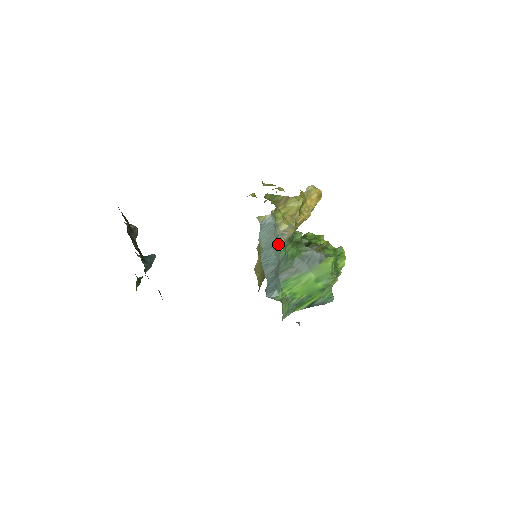
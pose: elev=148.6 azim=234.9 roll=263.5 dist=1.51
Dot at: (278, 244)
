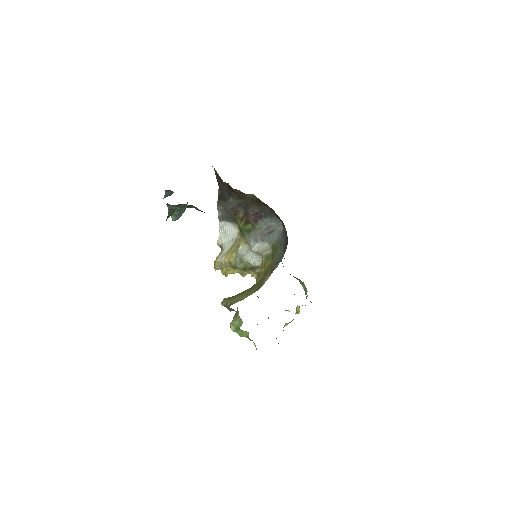
Dot at: occluded
